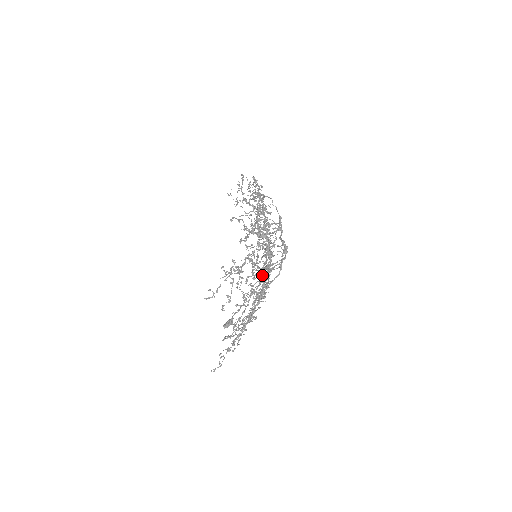
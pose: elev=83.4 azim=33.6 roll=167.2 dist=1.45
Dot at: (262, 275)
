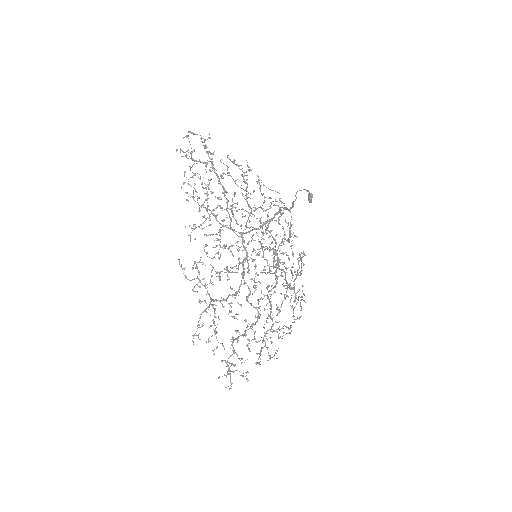
Dot at: occluded
